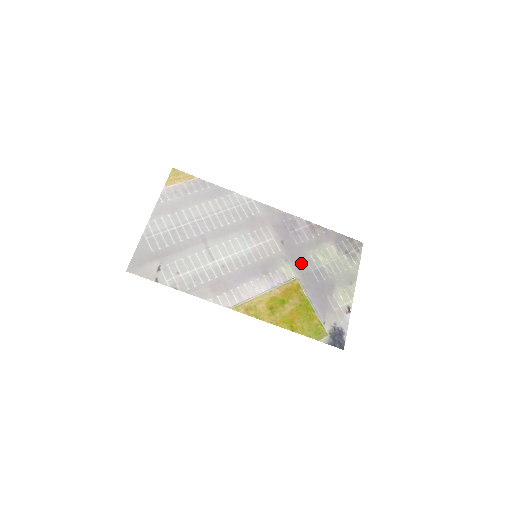
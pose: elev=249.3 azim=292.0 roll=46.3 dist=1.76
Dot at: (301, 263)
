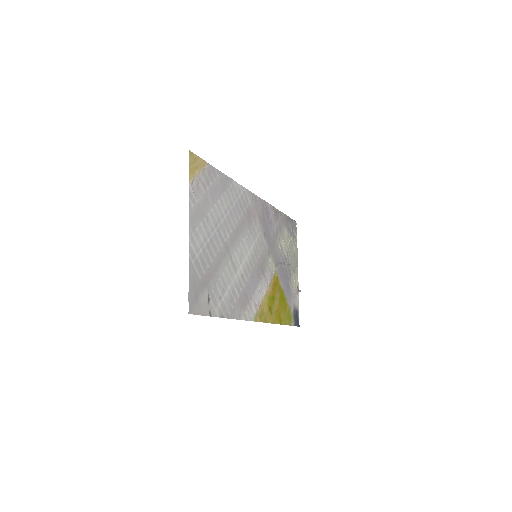
Dot at: (276, 254)
